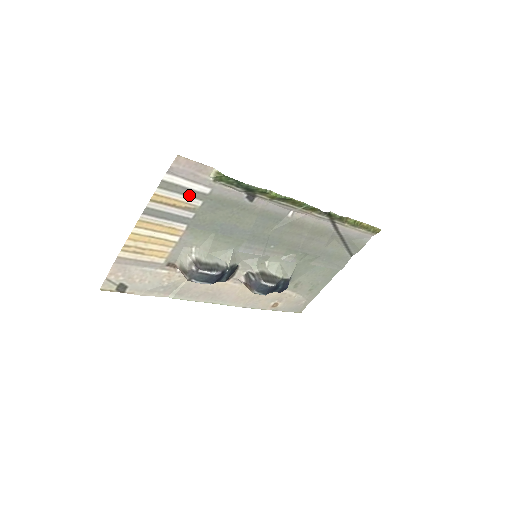
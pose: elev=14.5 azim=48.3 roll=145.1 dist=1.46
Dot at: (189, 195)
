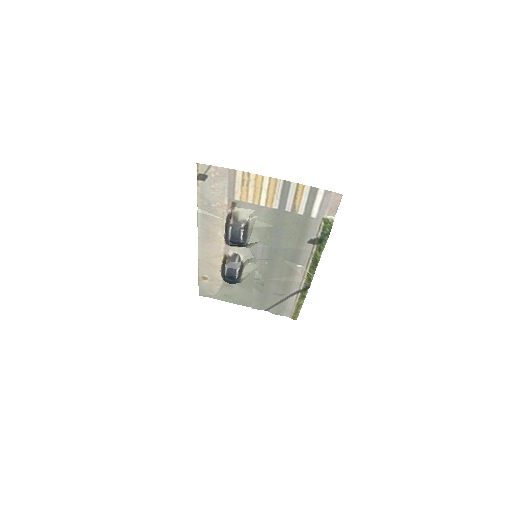
Dot at: (307, 206)
